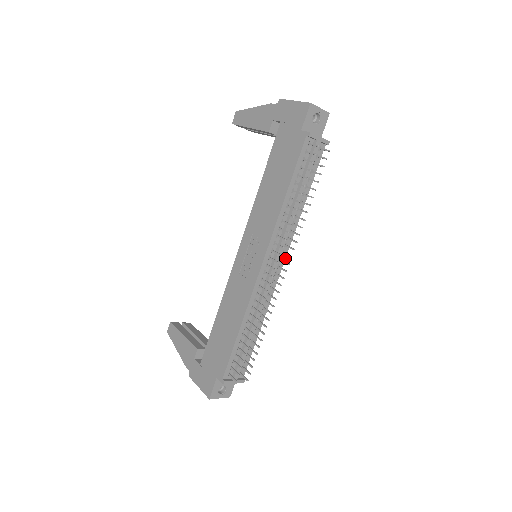
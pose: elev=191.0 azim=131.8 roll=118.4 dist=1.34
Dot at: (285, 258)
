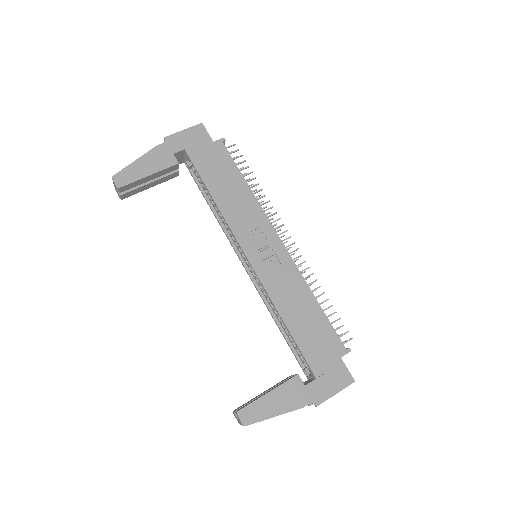
Dot at: occluded
